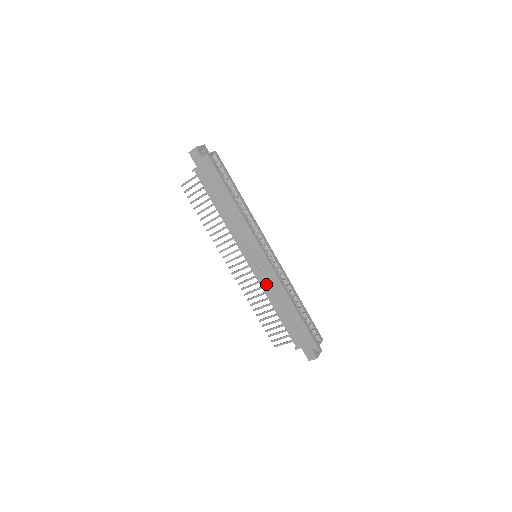
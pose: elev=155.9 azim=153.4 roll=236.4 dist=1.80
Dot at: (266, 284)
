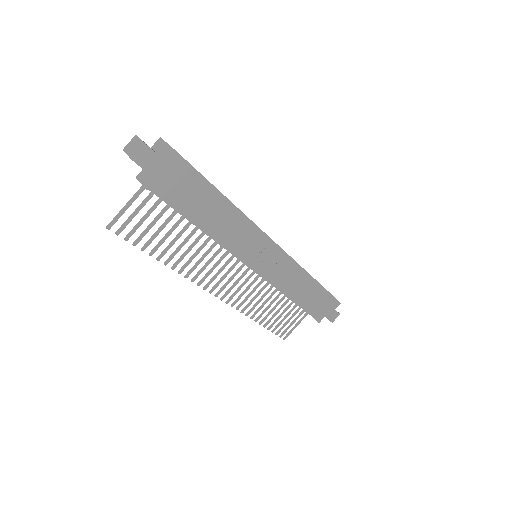
Dot at: (283, 279)
